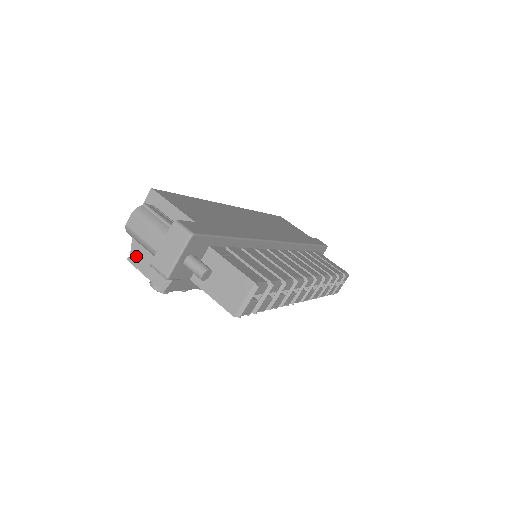
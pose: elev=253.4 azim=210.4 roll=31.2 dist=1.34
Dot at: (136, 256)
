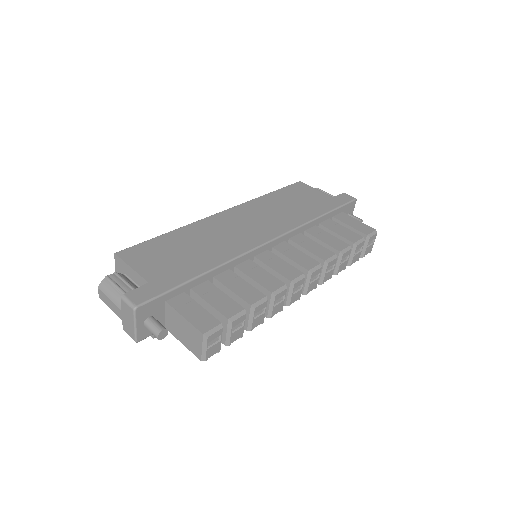
Dot at: occluded
